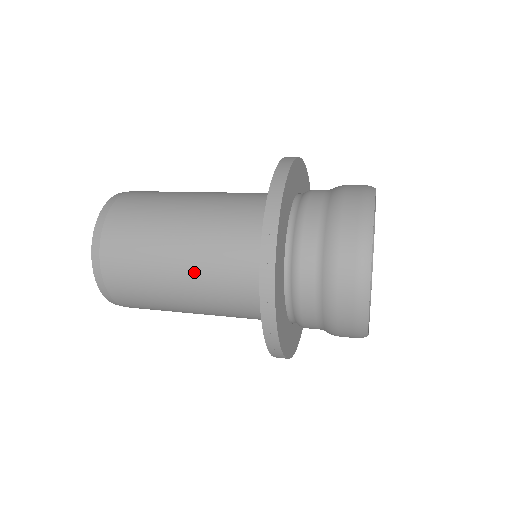
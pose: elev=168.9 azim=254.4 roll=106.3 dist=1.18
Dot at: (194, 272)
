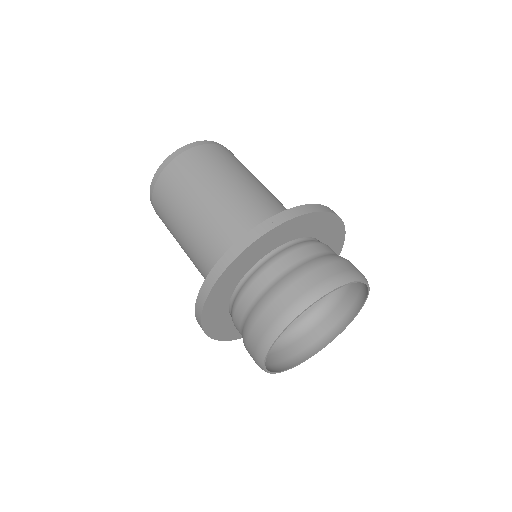
Dot at: (191, 247)
